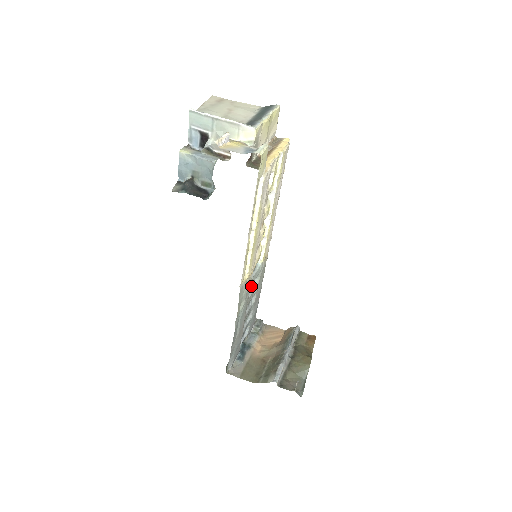
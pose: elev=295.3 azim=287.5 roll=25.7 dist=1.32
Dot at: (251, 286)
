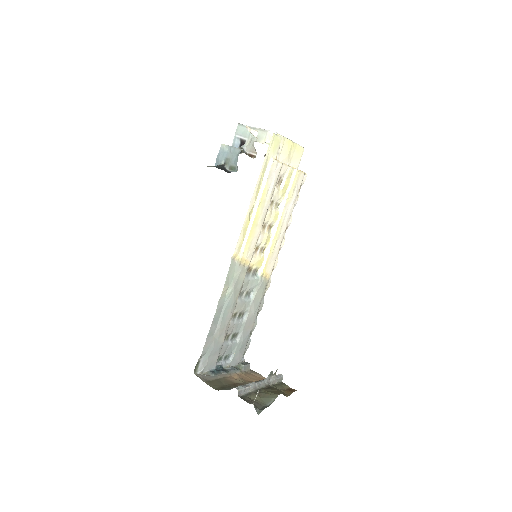
Dot at: (245, 294)
